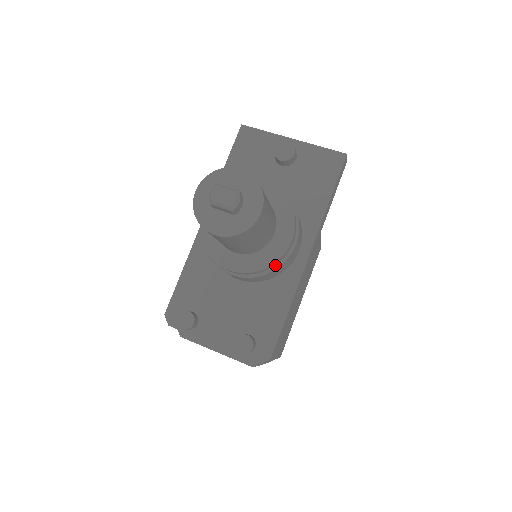
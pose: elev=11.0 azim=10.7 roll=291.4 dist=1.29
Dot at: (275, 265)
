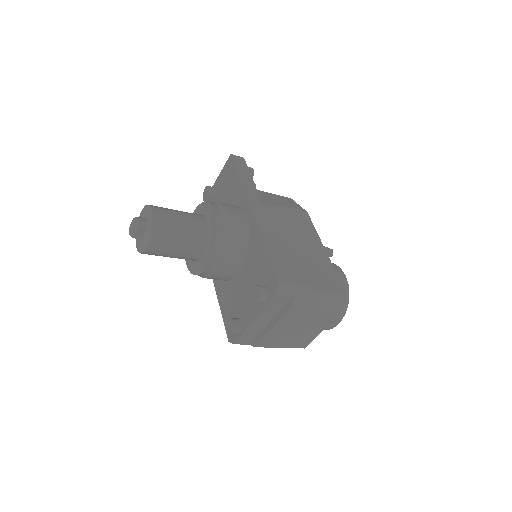
Dot at: (223, 234)
